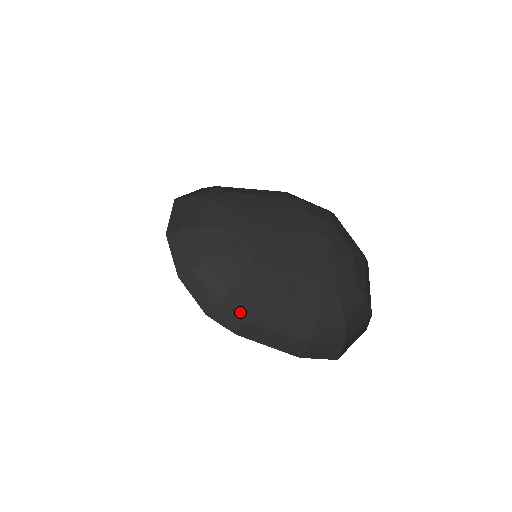
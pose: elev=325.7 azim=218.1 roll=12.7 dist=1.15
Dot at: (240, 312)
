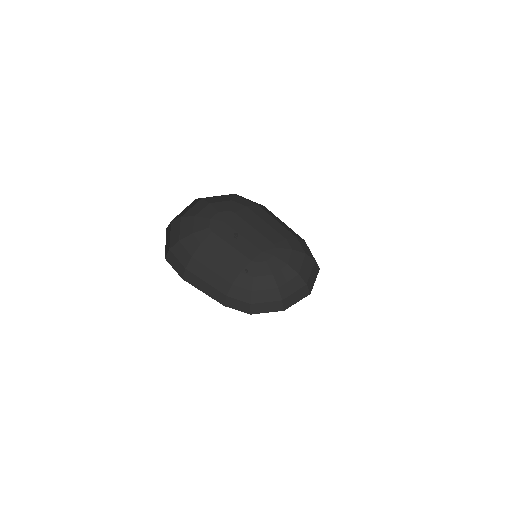
Dot at: (183, 260)
